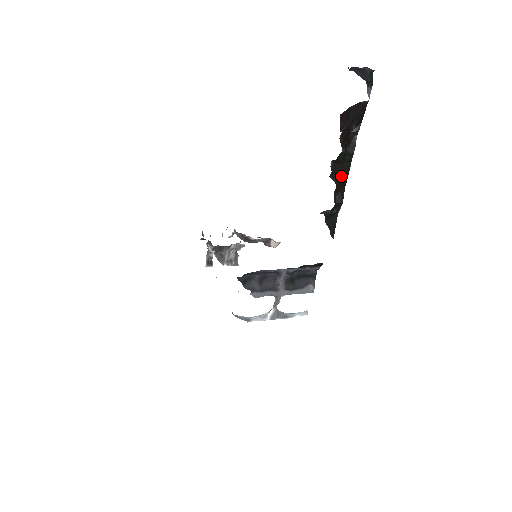
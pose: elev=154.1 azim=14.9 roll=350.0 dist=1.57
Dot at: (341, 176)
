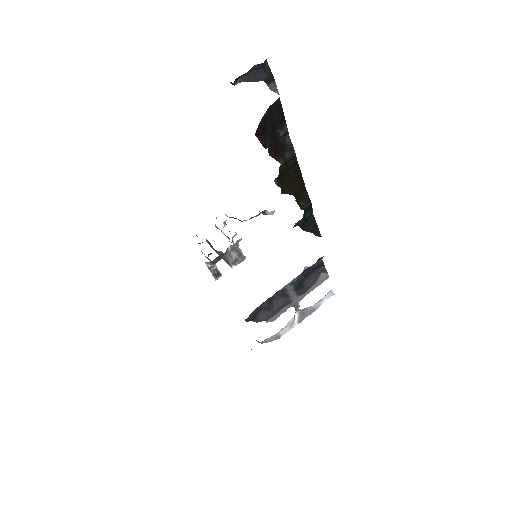
Dot at: (294, 183)
